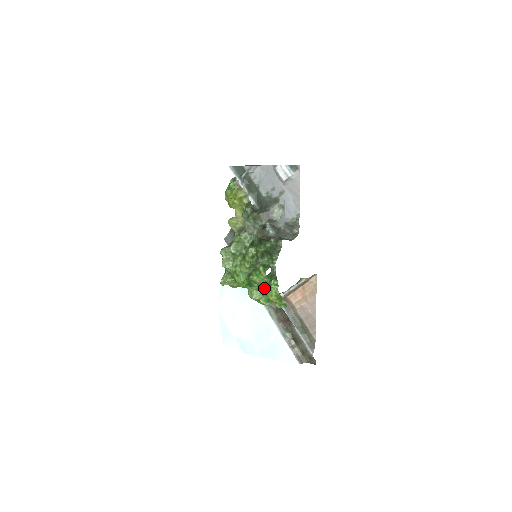
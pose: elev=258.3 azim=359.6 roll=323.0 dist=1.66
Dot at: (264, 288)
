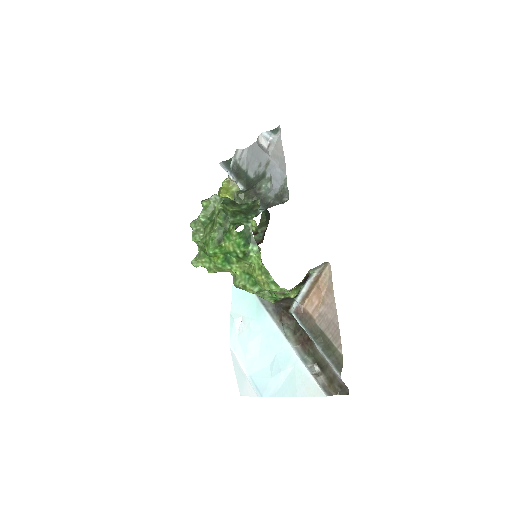
Dot at: (246, 264)
